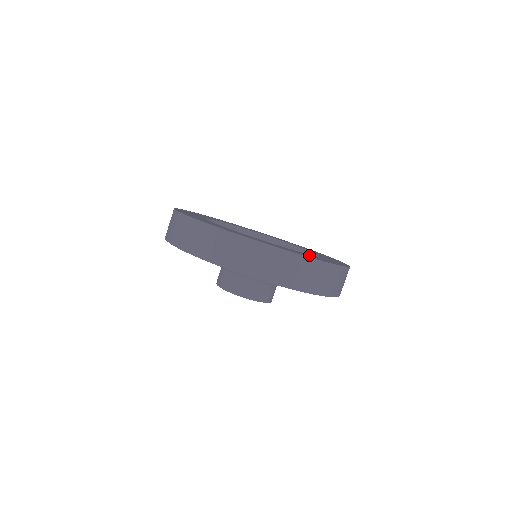
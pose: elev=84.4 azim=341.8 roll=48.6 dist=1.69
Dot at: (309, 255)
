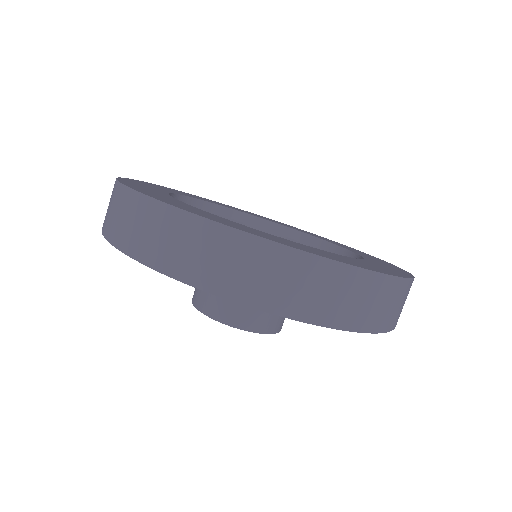
Dot at: (375, 264)
